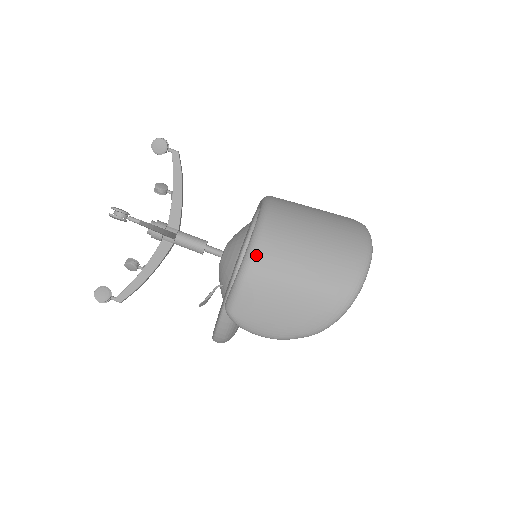
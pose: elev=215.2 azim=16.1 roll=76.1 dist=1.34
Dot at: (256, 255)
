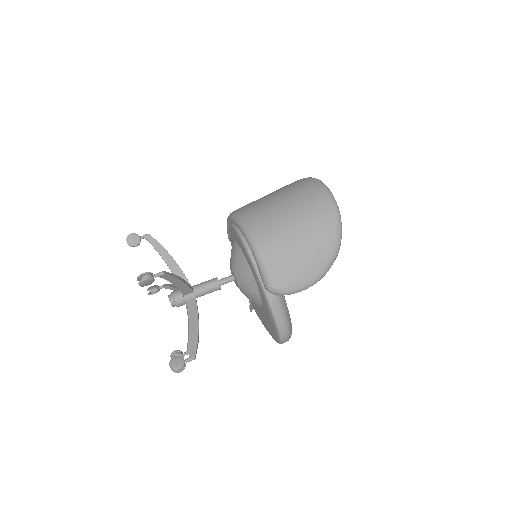
Dot at: (255, 235)
